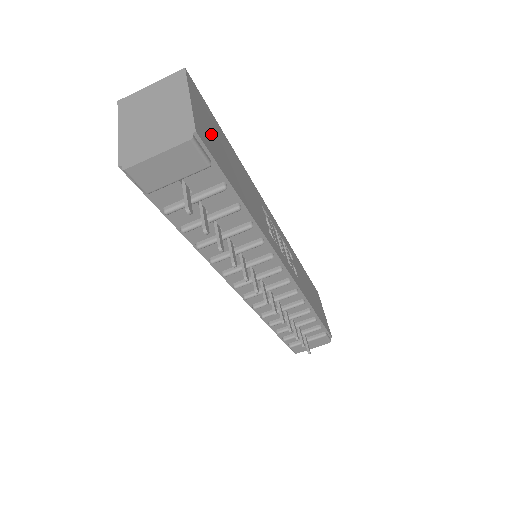
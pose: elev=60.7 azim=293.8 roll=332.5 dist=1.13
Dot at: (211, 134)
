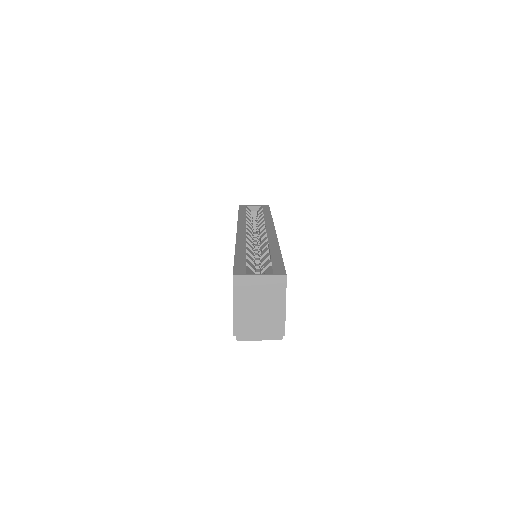
Dot at: occluded
